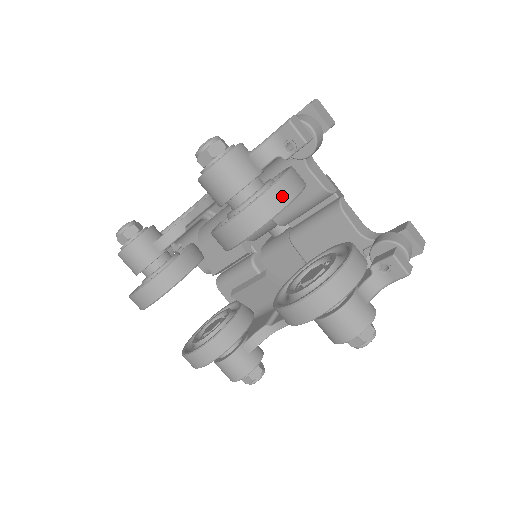
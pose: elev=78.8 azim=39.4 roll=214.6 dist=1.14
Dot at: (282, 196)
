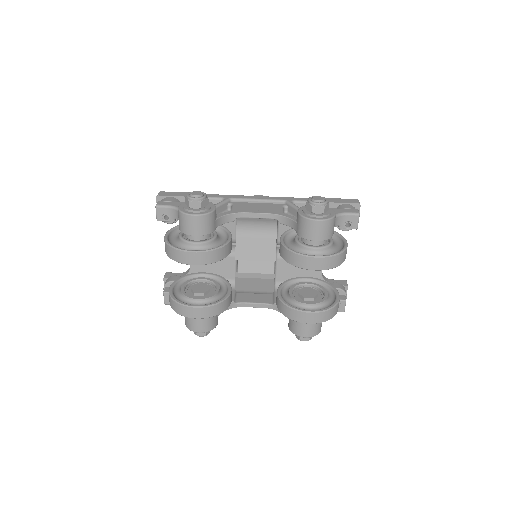
Dot at: (345, 256)
